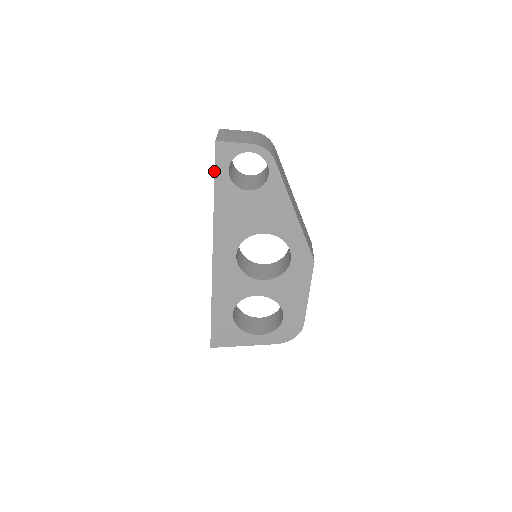
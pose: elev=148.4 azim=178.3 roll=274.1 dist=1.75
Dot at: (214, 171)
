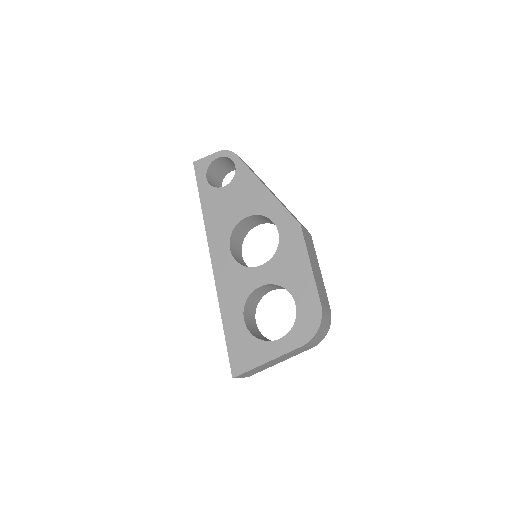
Dot at: (197, 184)
